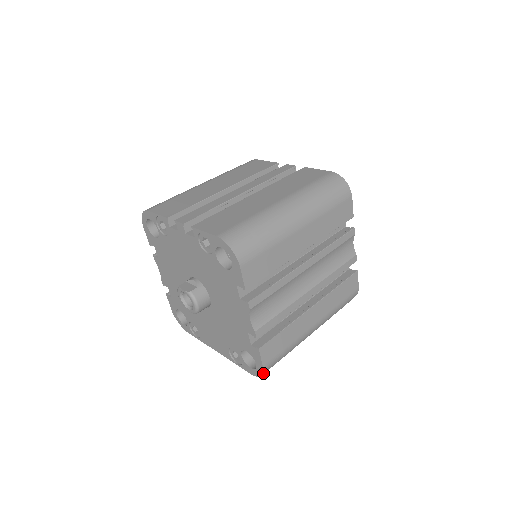
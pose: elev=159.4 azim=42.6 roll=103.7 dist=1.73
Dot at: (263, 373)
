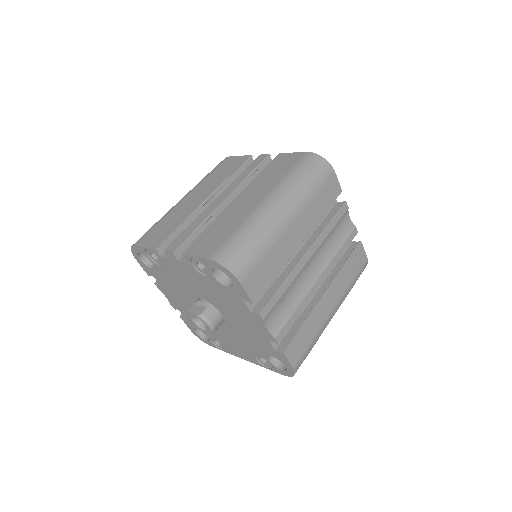
Dot at: occluded
